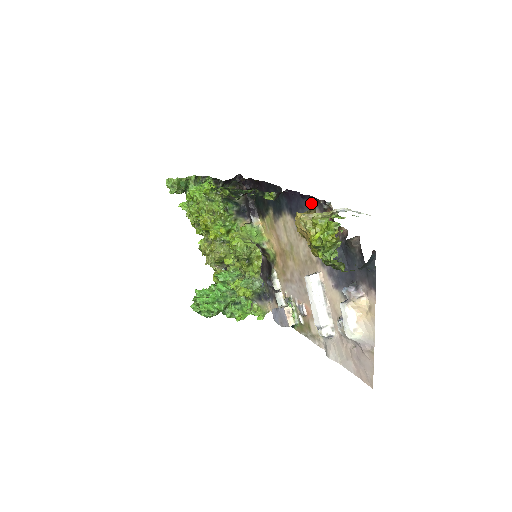
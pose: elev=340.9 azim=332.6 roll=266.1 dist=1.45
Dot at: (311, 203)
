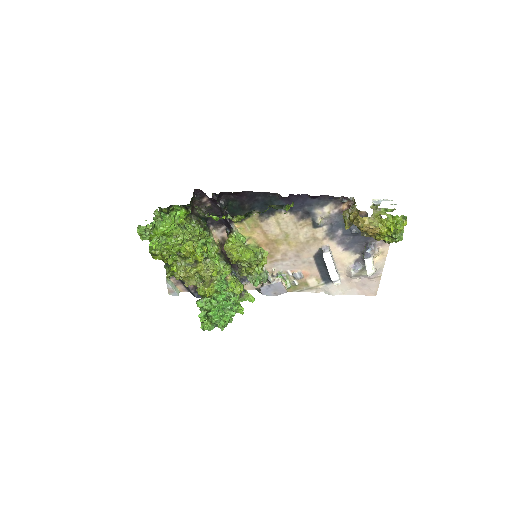
Dot at: (324, 200)
